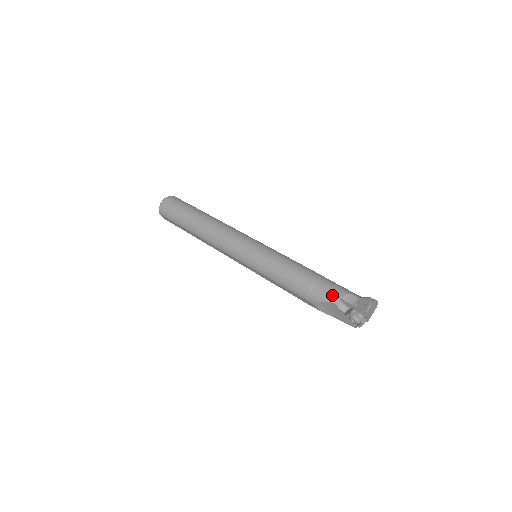
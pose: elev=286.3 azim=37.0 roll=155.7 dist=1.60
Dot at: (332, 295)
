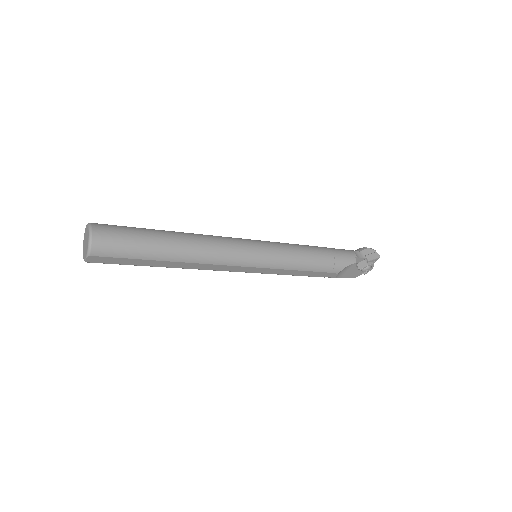
Dot at: (350, 257)
